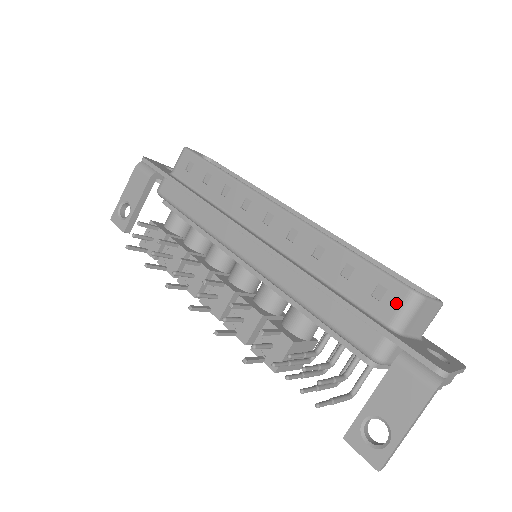
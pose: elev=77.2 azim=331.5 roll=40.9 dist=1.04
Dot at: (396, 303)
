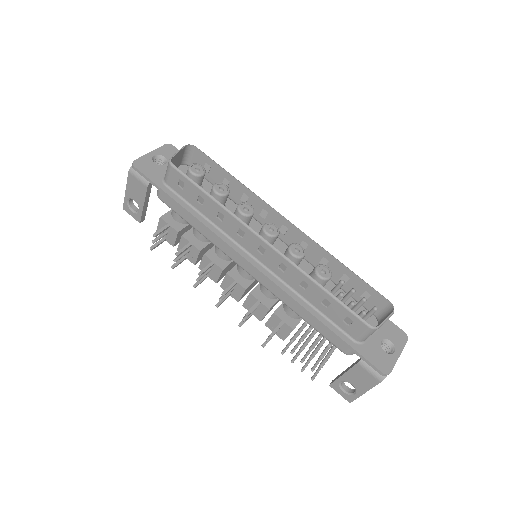
Dot at: (359, 330)
